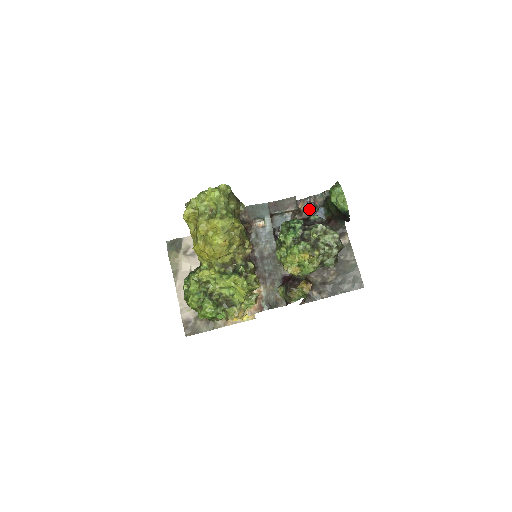
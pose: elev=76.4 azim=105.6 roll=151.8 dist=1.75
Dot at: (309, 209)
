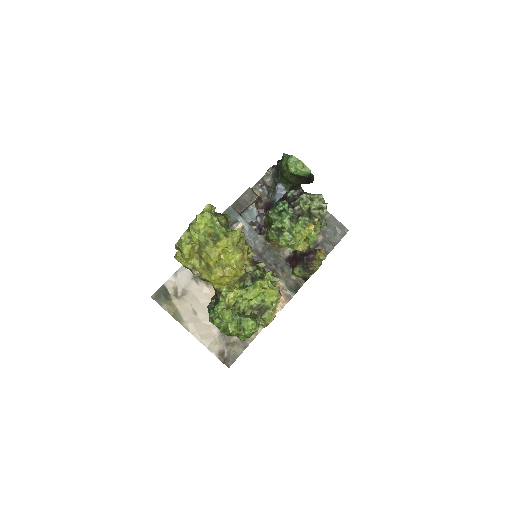
Dot at: (265, 192)
